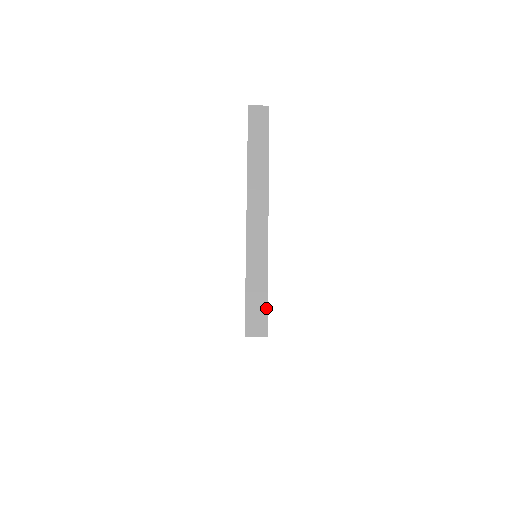
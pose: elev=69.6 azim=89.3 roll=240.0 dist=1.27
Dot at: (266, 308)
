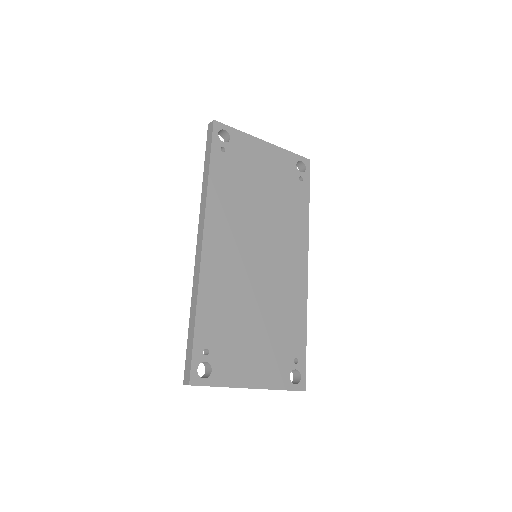
Dot at: occluded
